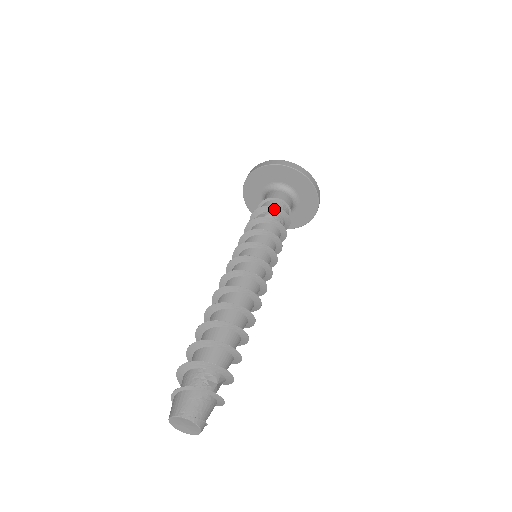
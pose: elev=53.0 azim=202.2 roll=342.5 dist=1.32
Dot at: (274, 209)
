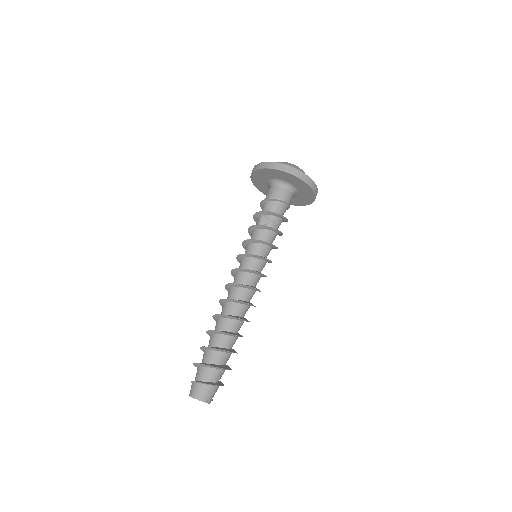
Dot at: (282, 217)
